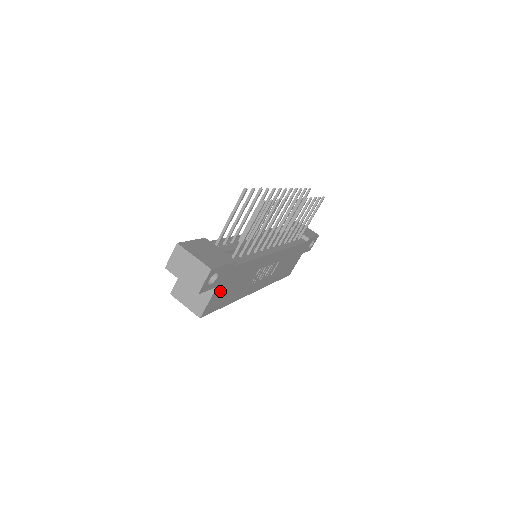
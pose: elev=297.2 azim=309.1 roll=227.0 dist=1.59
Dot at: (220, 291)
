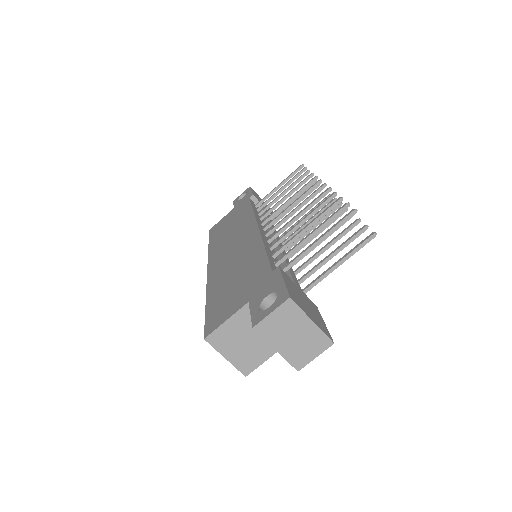
Dot at: occluded
